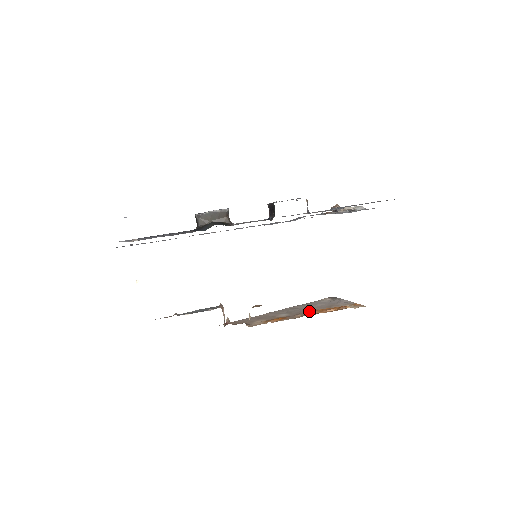
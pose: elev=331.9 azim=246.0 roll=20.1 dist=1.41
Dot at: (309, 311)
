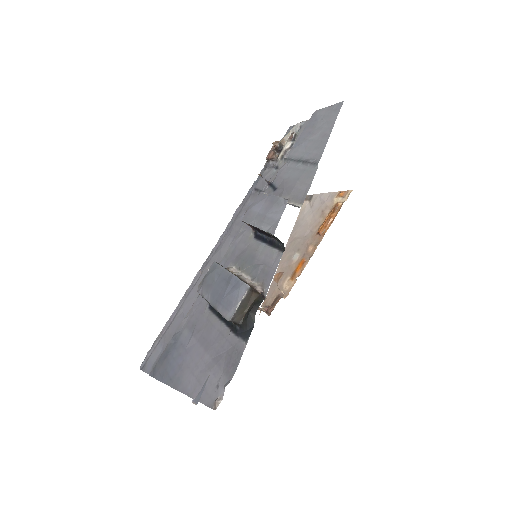
Dot at: (312, 235)
